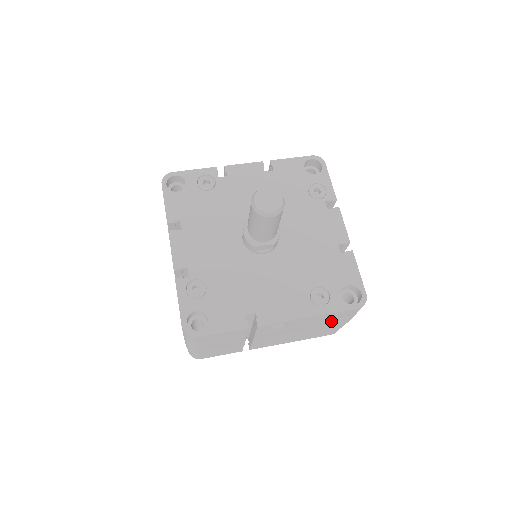
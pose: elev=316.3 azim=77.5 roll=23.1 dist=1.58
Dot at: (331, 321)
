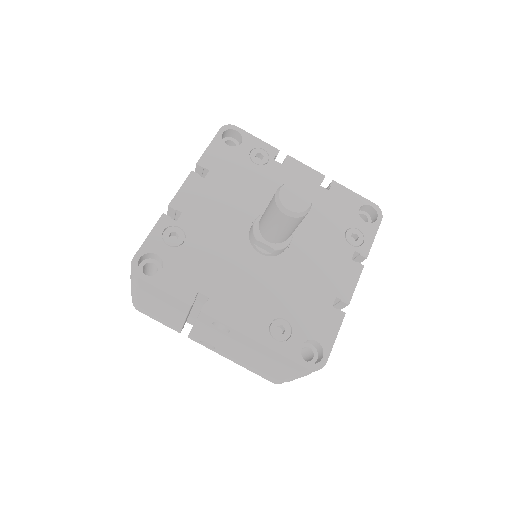
Dot at: (276, 364)
